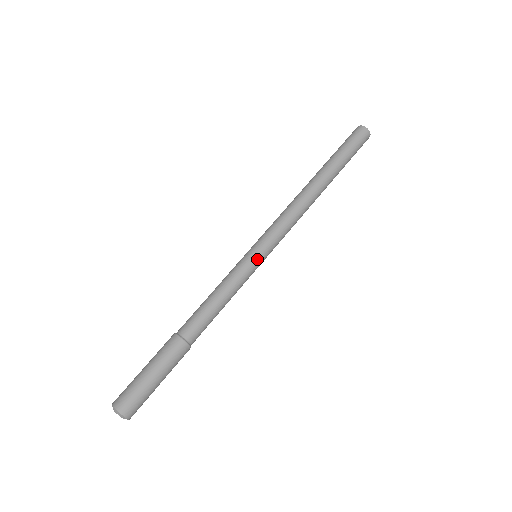
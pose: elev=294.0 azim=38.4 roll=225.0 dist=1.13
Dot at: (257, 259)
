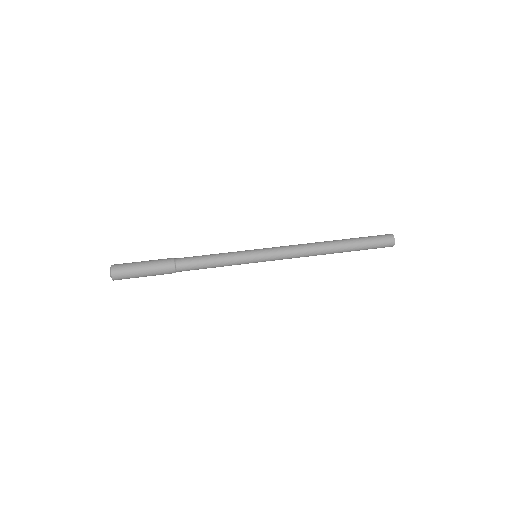
Dot at: (254, 260)
